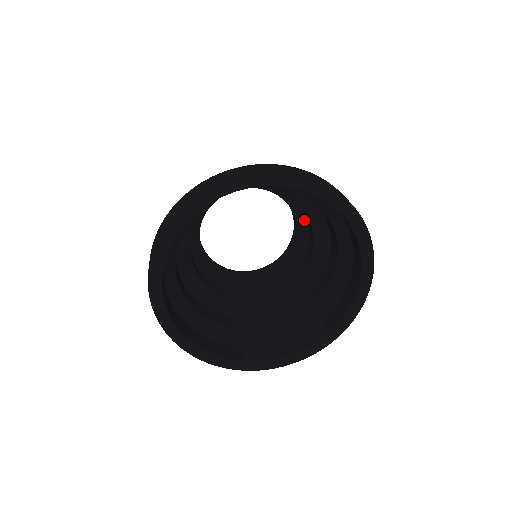
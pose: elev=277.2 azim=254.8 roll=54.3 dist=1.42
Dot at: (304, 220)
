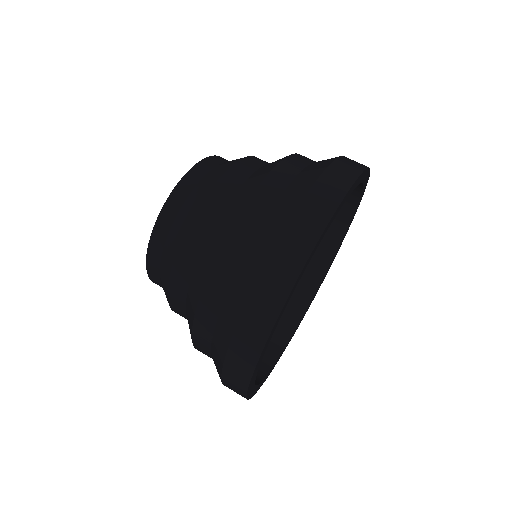
Dot at: occluded
